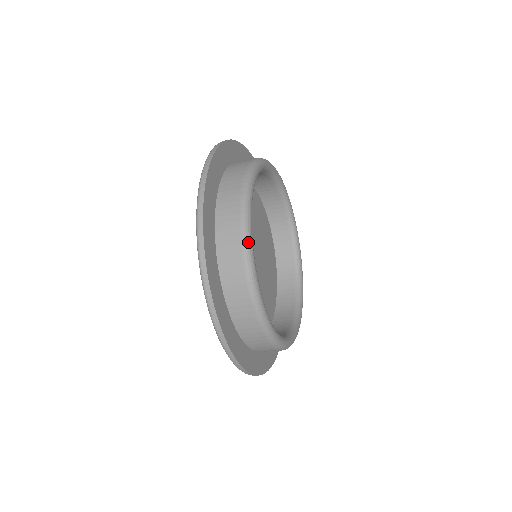
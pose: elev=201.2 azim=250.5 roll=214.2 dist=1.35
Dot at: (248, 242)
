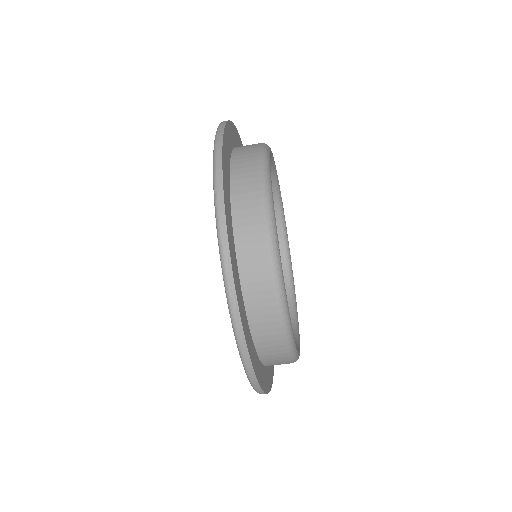
Dot at: (276, 249)
